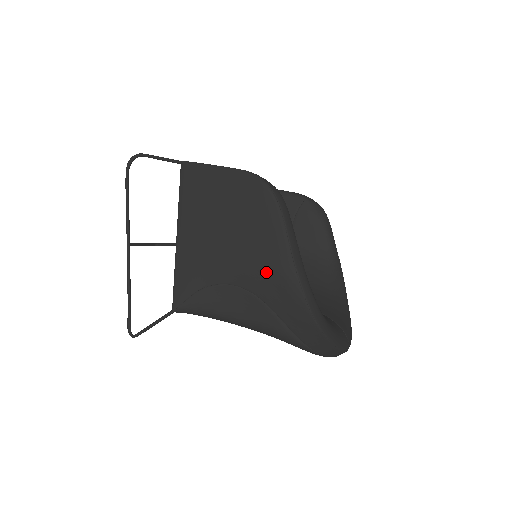
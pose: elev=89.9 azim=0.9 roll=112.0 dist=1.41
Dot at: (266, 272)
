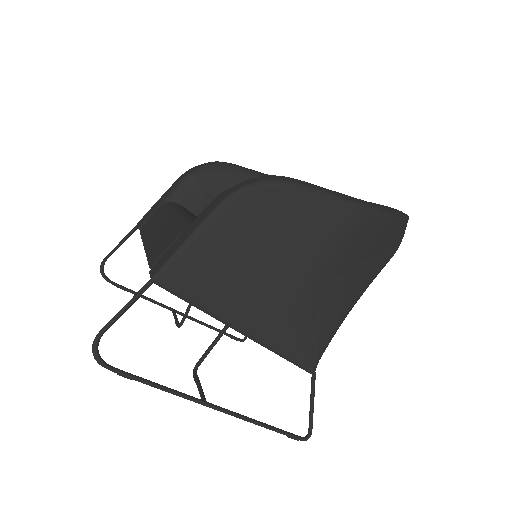
Dot at: (345, 241)
